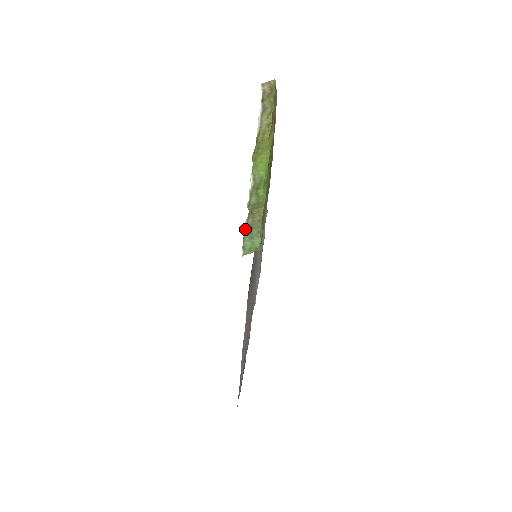
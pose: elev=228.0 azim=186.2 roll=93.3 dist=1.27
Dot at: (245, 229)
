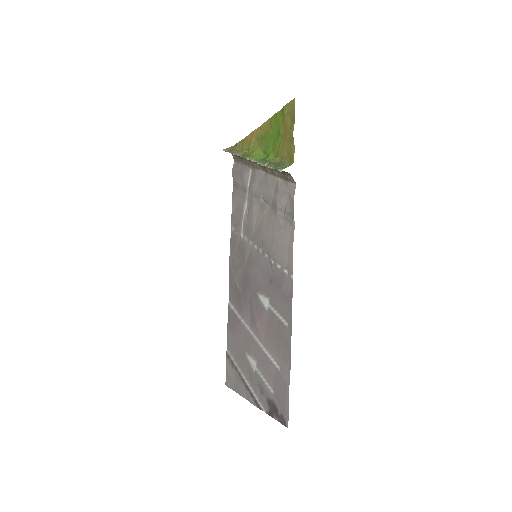
Dot at: (272, 166)
